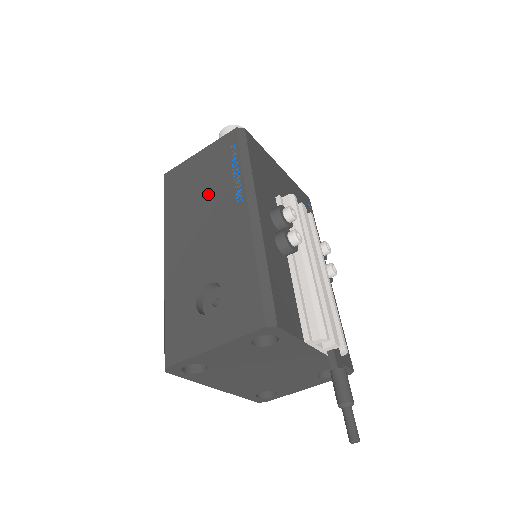
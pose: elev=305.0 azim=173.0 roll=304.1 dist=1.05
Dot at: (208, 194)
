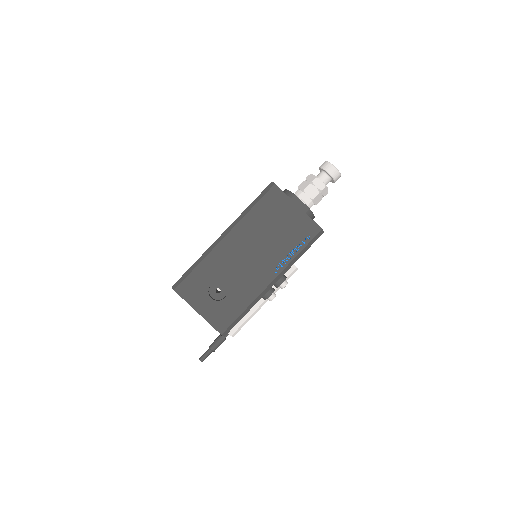
Dot at: (273, 242)
